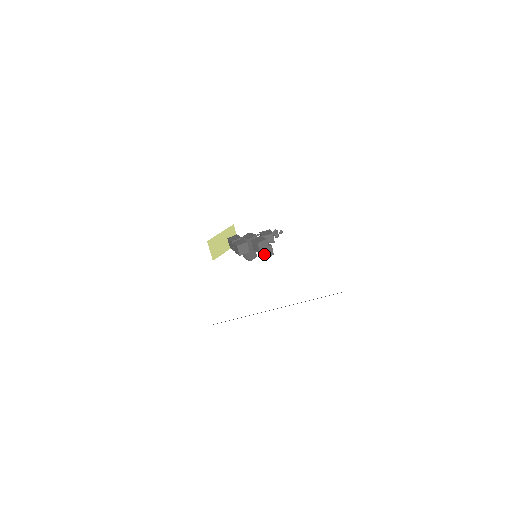
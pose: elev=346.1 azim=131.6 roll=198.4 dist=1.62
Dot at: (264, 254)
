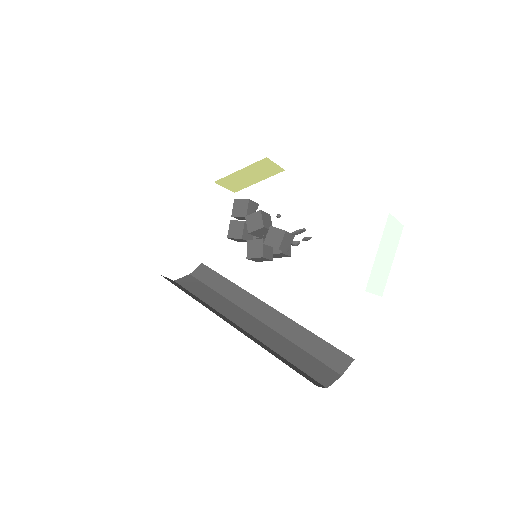
Dot at: occluded
